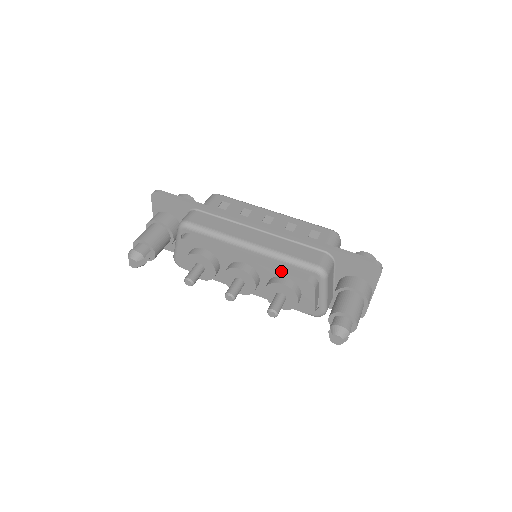
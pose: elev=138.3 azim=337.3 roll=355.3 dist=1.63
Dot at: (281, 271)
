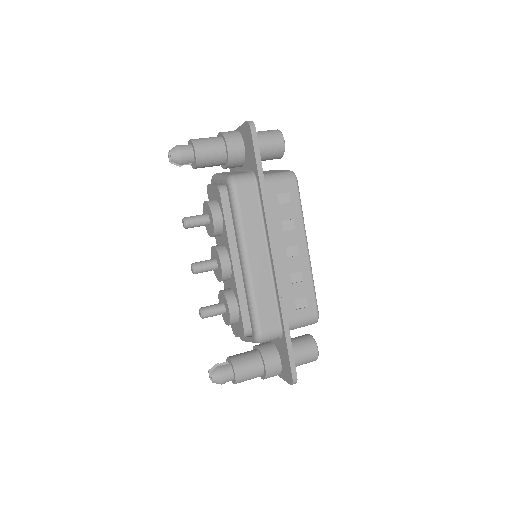
Dot at: (240, 302)
